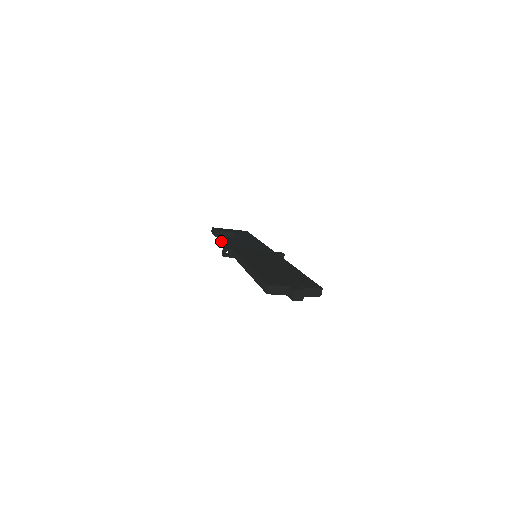
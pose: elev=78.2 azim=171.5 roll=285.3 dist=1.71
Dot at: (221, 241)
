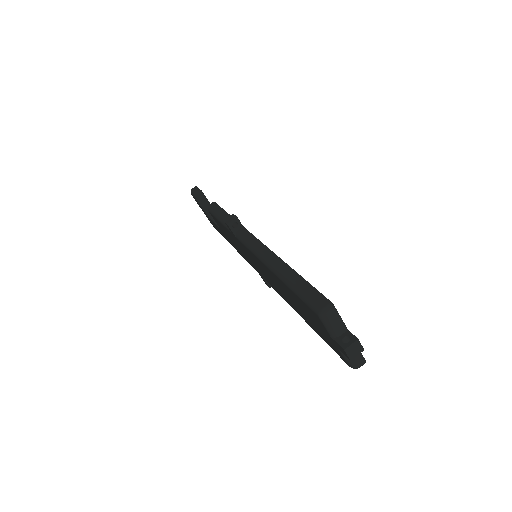
Dot at: (214, 206)
